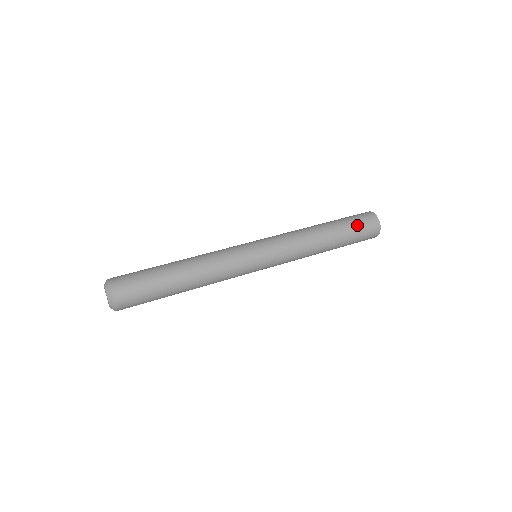
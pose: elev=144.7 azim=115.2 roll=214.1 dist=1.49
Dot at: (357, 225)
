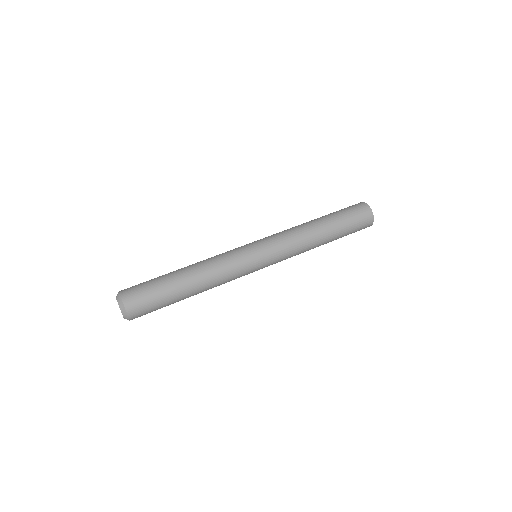
Dot at: (353, 225)
